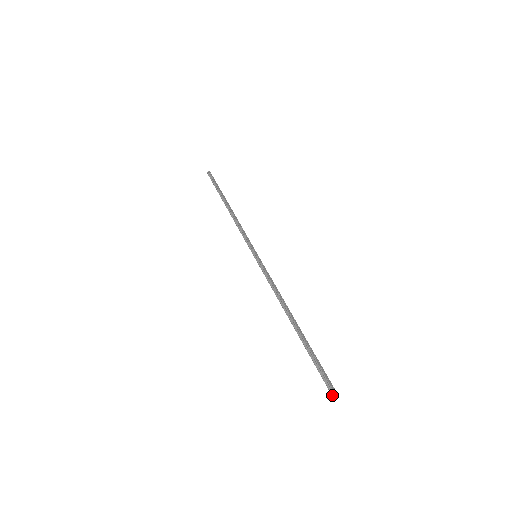
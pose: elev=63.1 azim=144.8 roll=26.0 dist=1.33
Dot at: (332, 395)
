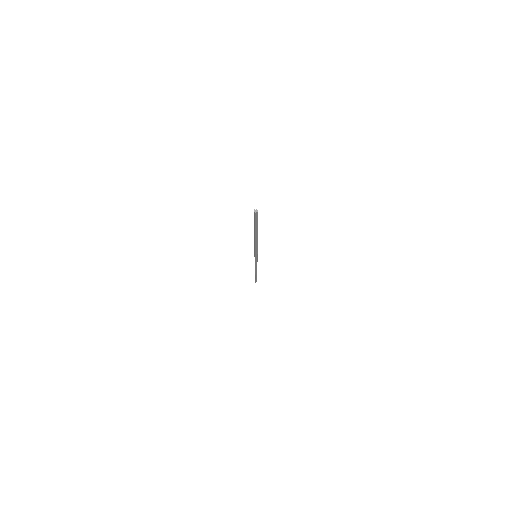
Dot at: (255, 210)
